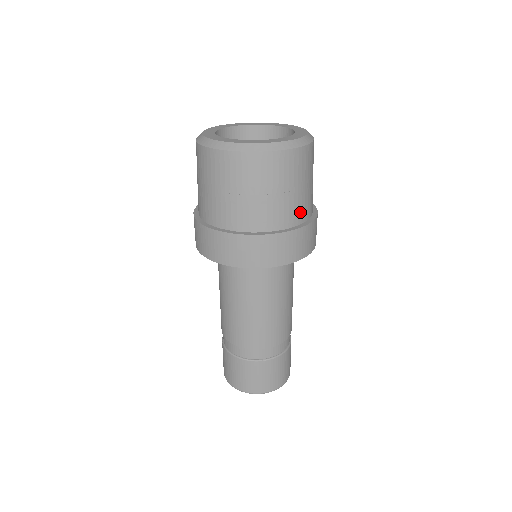
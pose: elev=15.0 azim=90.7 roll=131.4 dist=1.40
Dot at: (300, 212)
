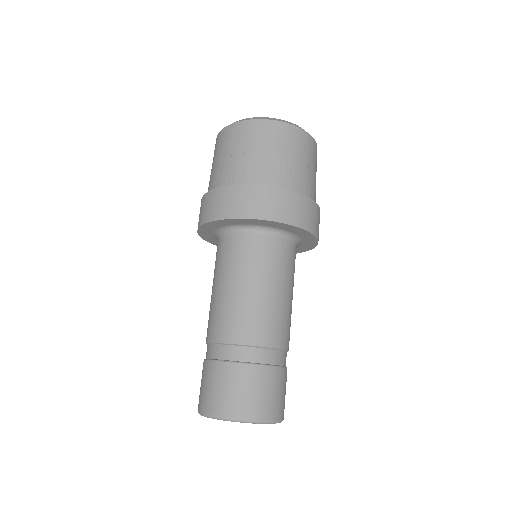
Dot at: (266, 176)
